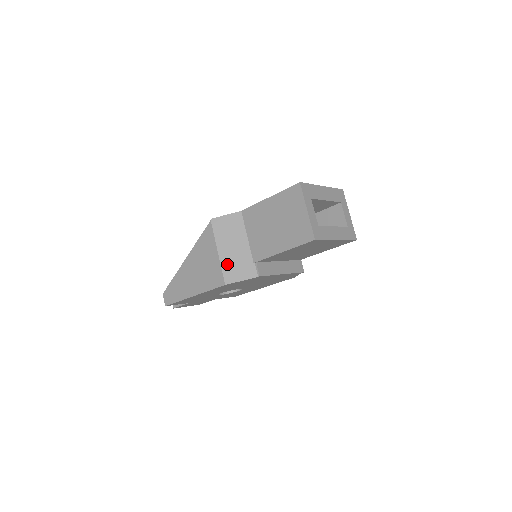
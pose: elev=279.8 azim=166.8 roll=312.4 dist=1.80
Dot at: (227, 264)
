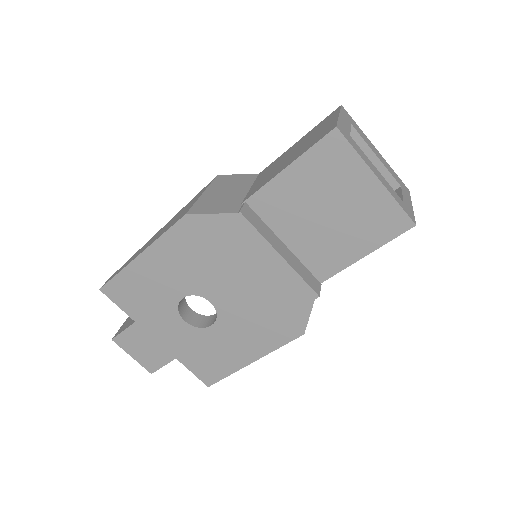
Dot at: (205, 201)
